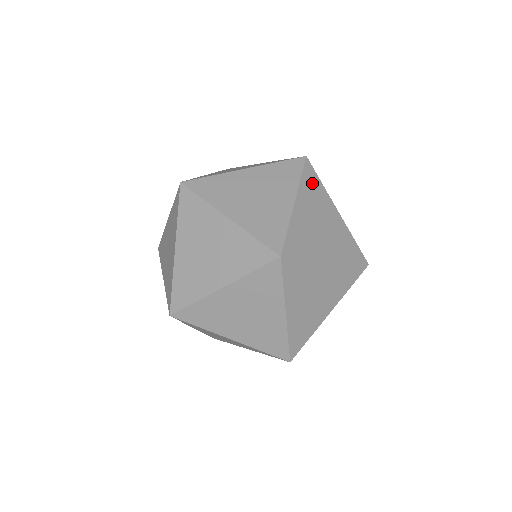
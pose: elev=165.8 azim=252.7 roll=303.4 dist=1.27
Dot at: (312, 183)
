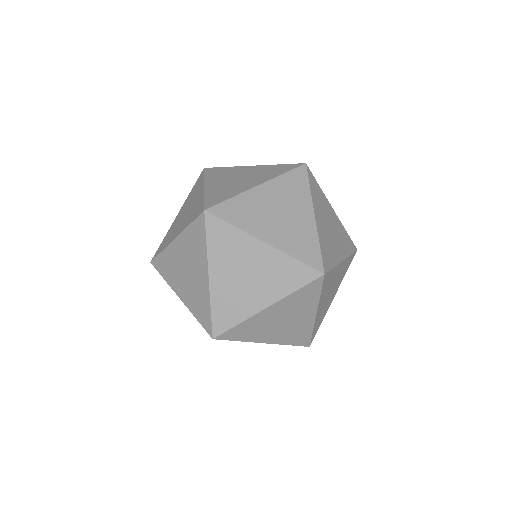
Dot at: (316, 190)
